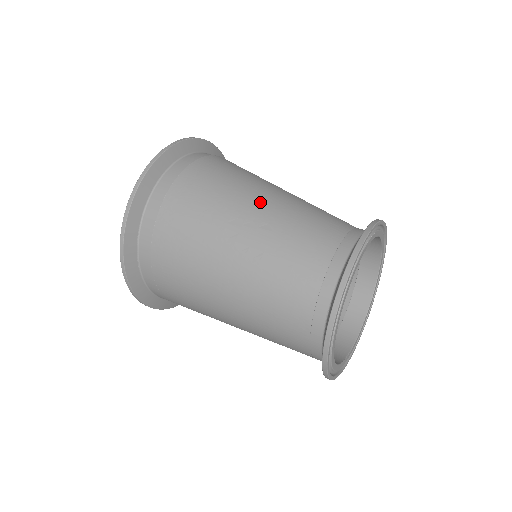
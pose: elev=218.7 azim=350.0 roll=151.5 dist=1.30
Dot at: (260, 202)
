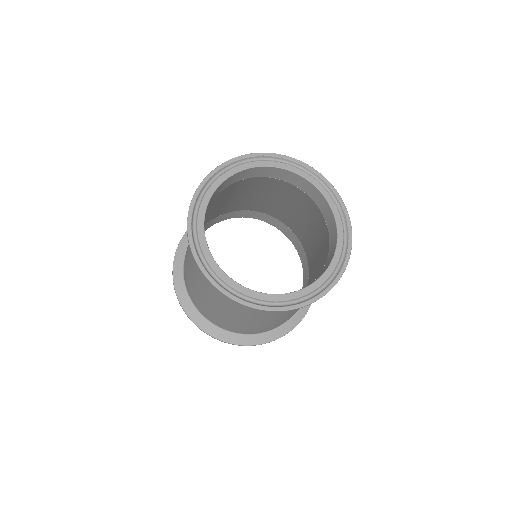
Dot at: occluded
